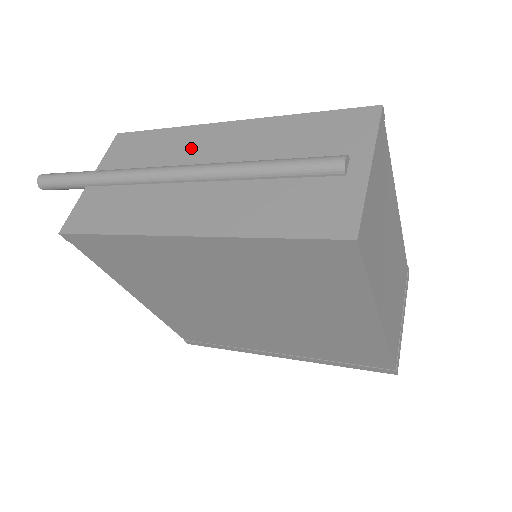
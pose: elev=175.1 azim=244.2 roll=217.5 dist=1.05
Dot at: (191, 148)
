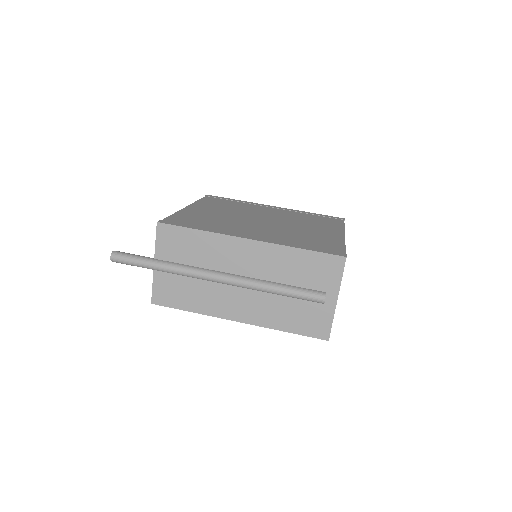
Dot at: (225, 256)
